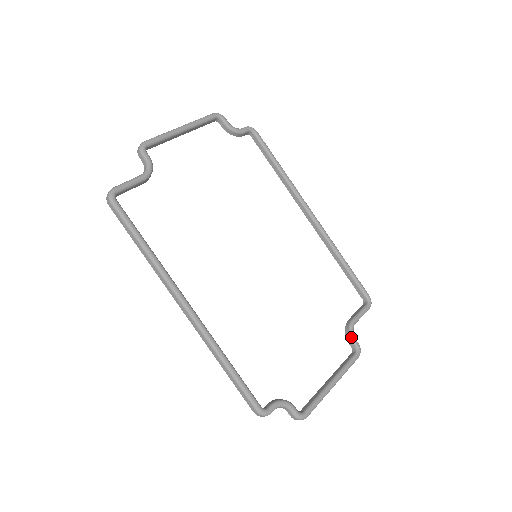
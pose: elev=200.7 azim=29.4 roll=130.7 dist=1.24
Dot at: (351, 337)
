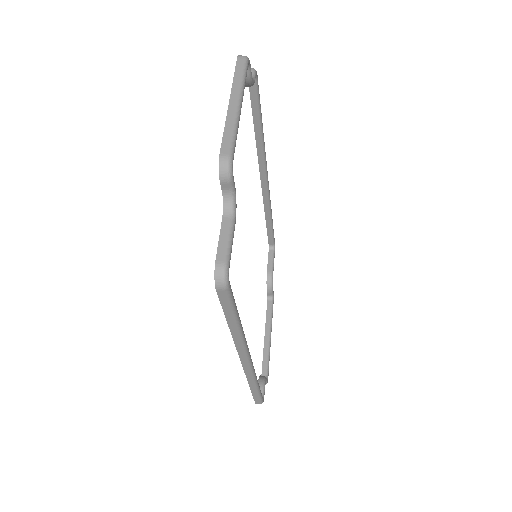
Dot at: (272, 289)
